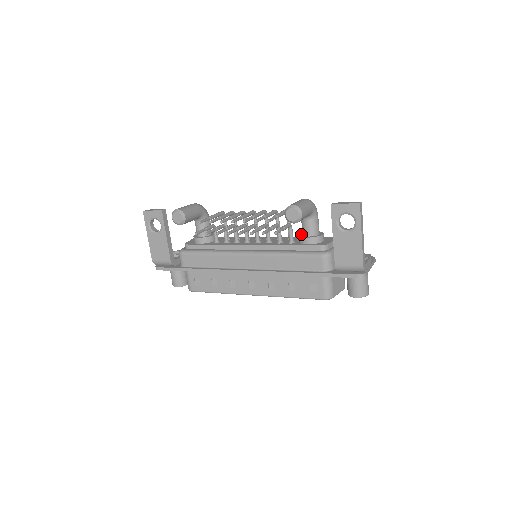
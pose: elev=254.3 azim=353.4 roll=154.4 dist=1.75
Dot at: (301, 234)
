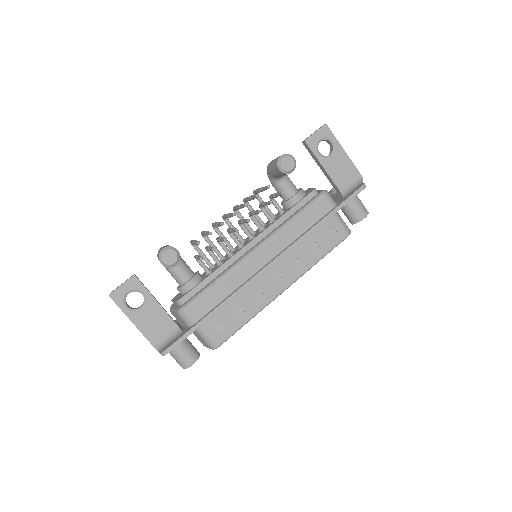
Dot at: (283, 202)
